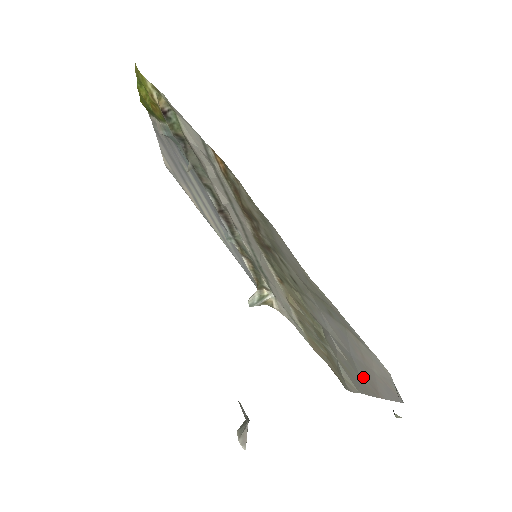
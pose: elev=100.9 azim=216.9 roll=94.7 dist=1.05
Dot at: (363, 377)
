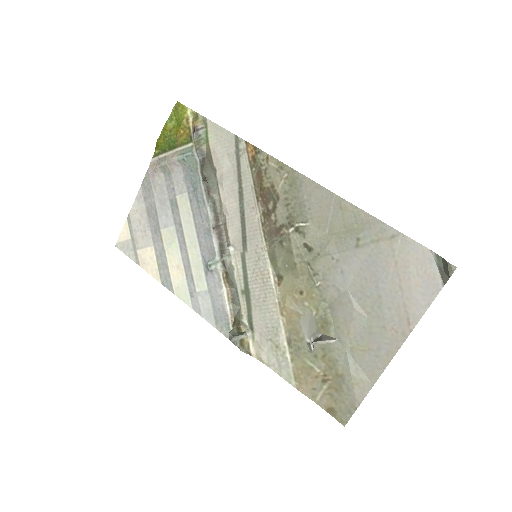
Dot at: (390, 316)
